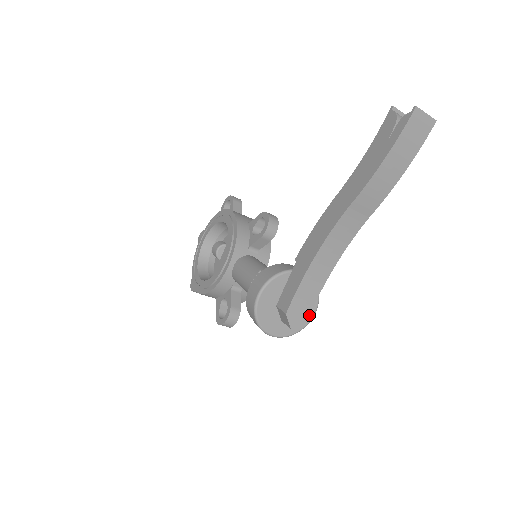
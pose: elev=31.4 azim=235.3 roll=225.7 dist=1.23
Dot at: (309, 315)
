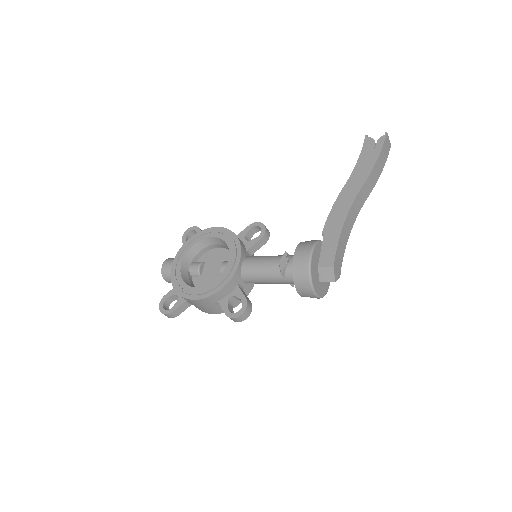
Dot at: (340, 273)
